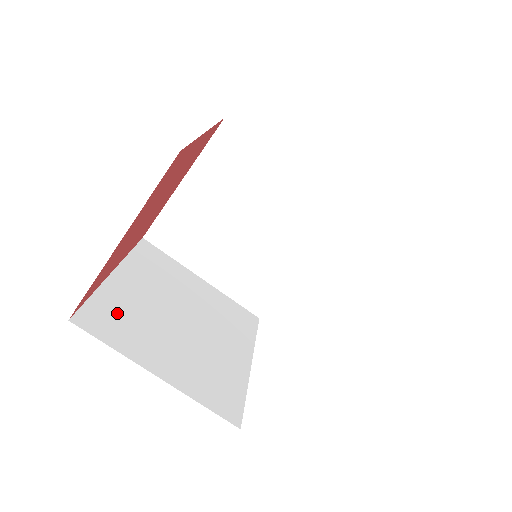
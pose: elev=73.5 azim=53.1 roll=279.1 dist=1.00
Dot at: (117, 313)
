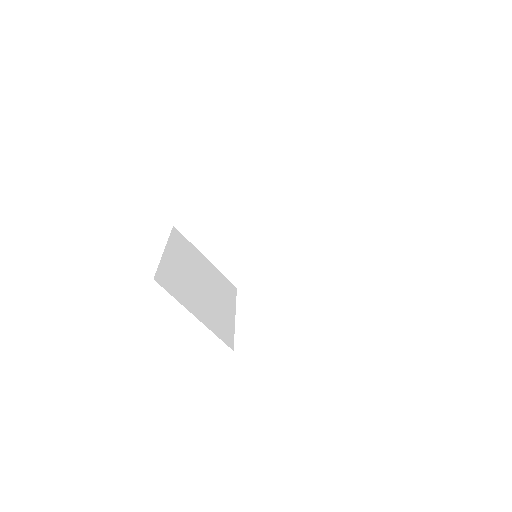
Dot at: (172, 277)
